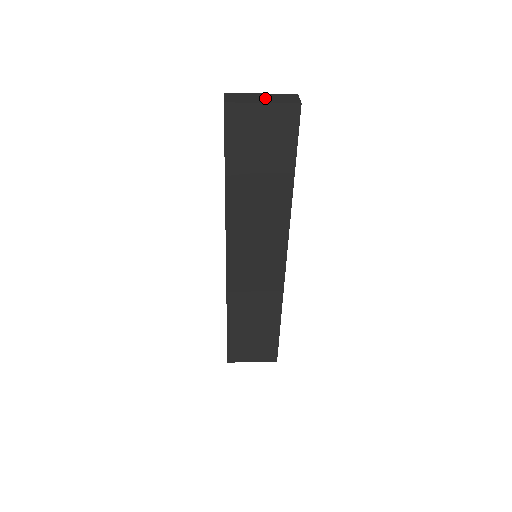
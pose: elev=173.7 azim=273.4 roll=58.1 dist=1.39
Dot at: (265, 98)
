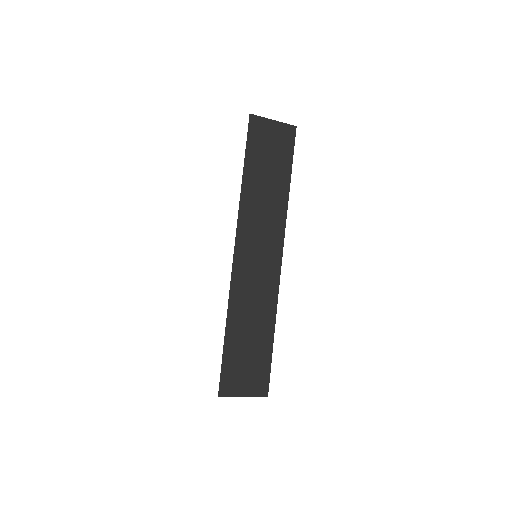
Dot at: occluded
